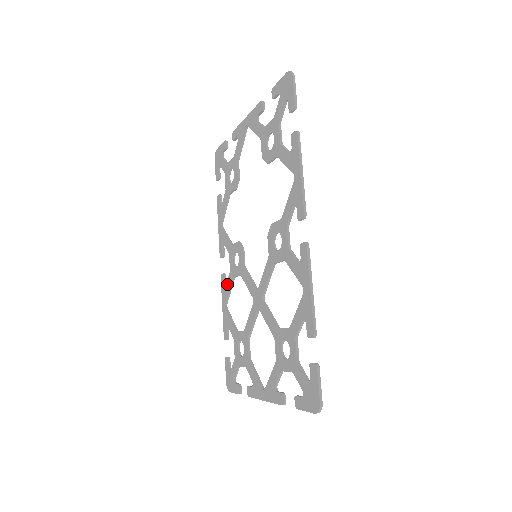
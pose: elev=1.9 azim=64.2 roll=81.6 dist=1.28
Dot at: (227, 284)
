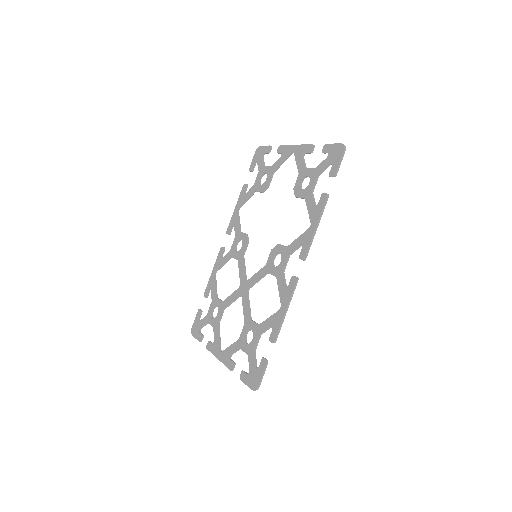
Dot at: (224, 258)
